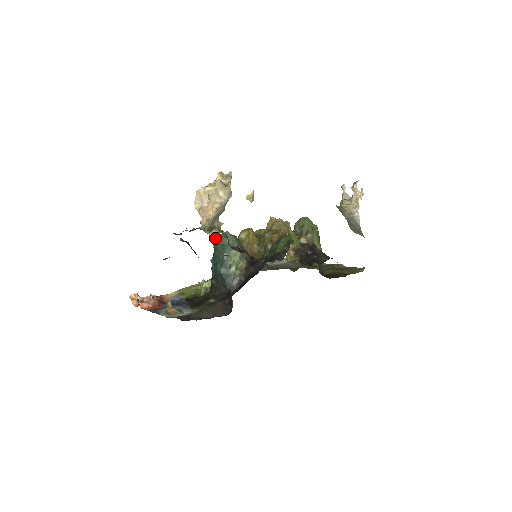
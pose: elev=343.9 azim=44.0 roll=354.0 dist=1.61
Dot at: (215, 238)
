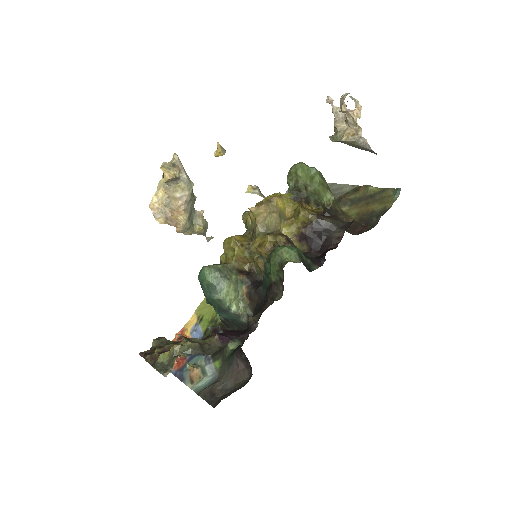
Dot at: (204, 232)
